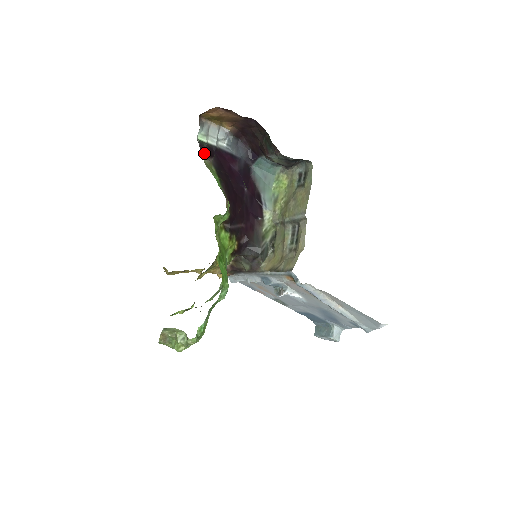
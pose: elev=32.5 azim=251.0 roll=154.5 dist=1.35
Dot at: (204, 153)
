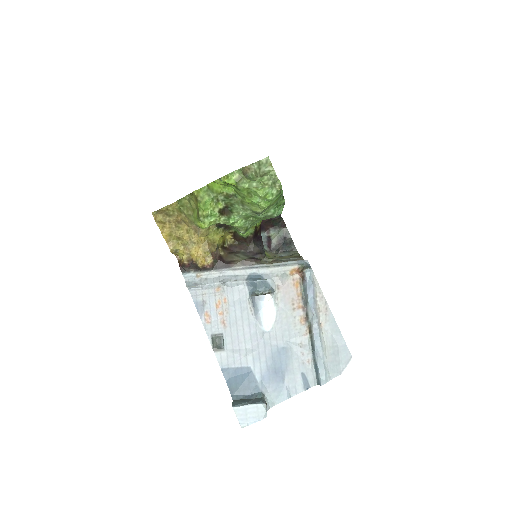
Dot at: occluded
